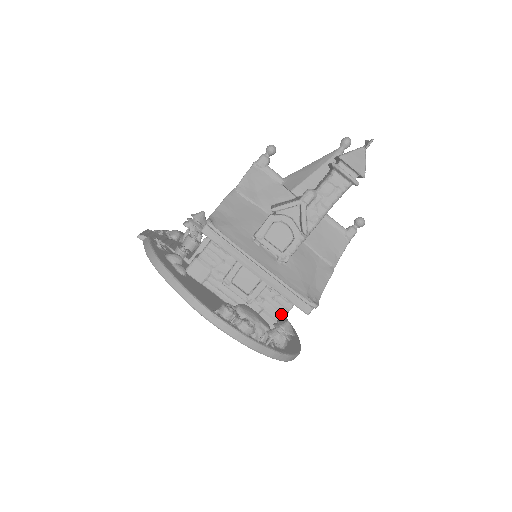
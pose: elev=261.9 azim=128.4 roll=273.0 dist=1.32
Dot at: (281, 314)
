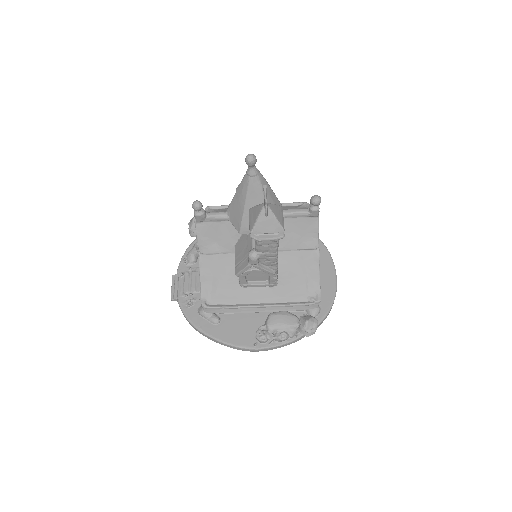
Dot at: occluded
